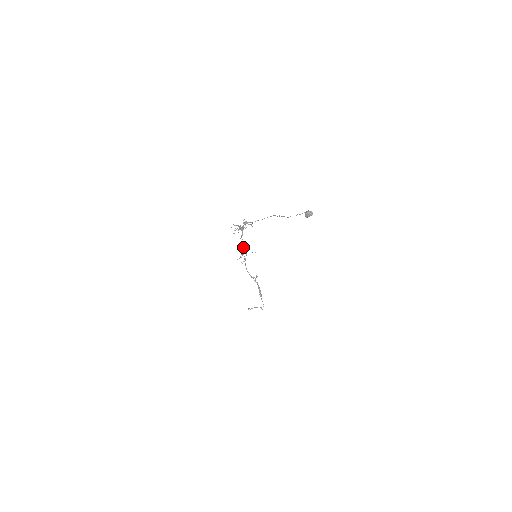
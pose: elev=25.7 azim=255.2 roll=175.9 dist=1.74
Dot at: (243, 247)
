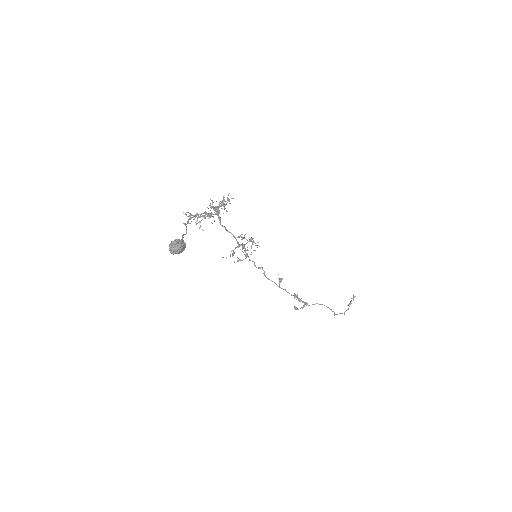
Dot at: (240, 236)
